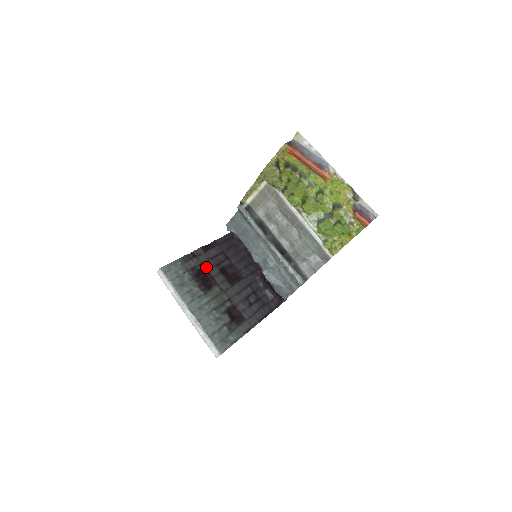
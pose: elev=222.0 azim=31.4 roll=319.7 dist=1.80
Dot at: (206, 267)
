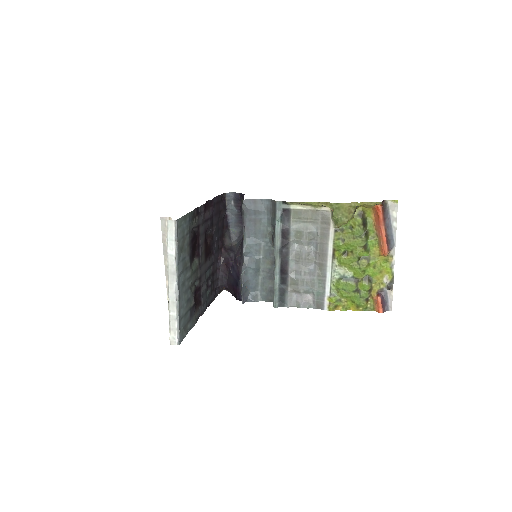
Dot at: (200, 231)
